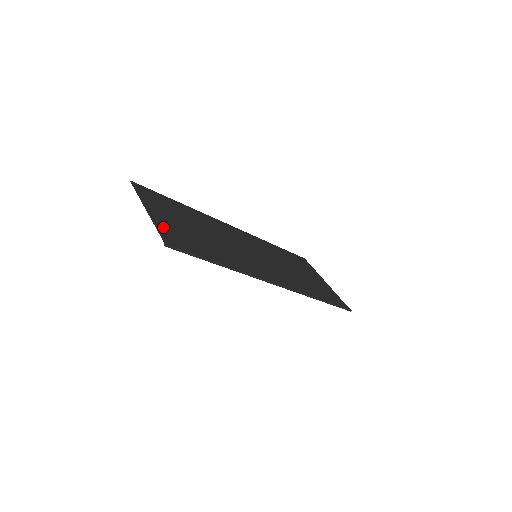
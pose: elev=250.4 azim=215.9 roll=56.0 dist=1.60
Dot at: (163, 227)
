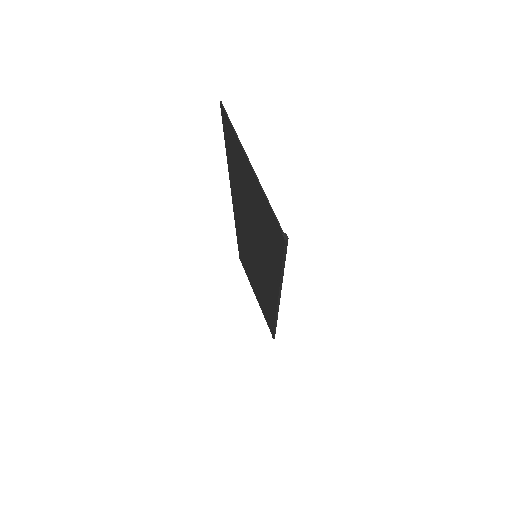
Dot at: (266, 202)
